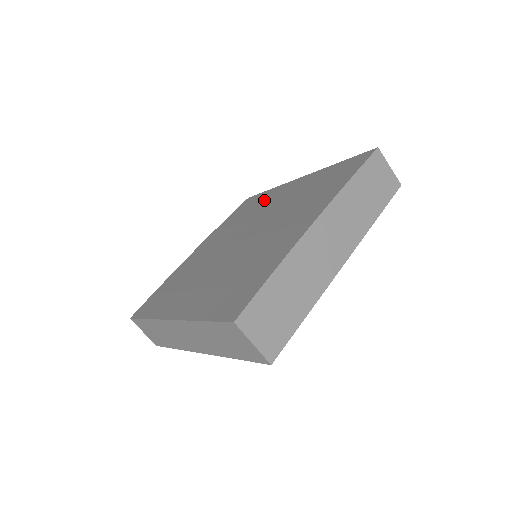
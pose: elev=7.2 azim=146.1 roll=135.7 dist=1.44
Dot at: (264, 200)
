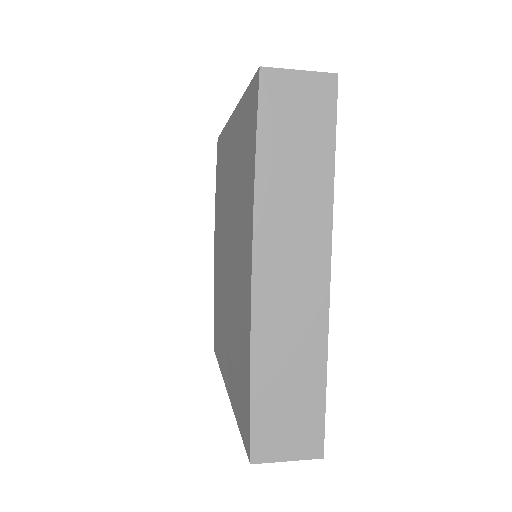
Dot at: (223, 161)
